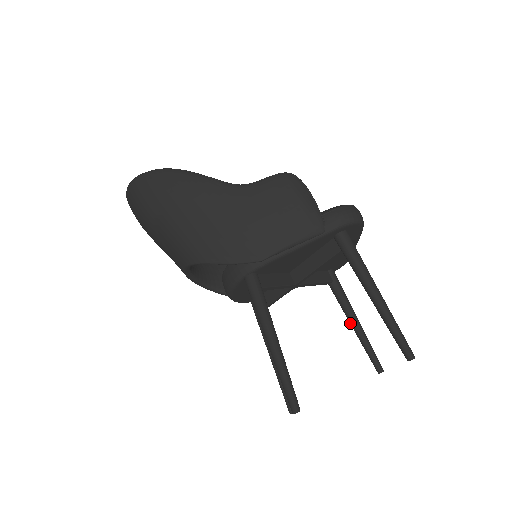
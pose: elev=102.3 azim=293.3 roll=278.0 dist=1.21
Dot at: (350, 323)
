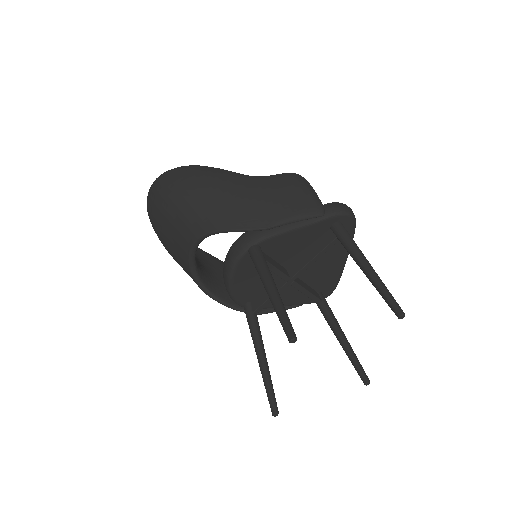
Dot at: (337, 338)
